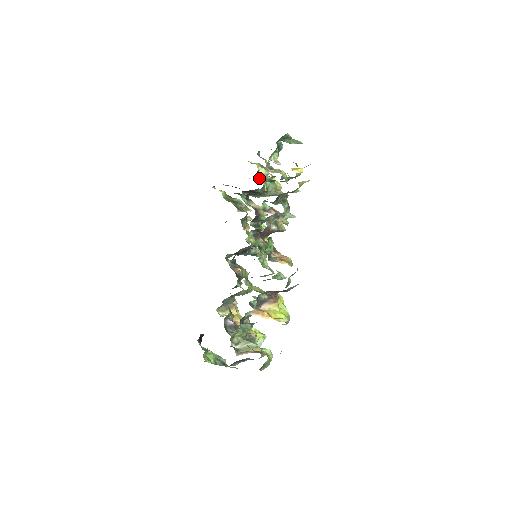
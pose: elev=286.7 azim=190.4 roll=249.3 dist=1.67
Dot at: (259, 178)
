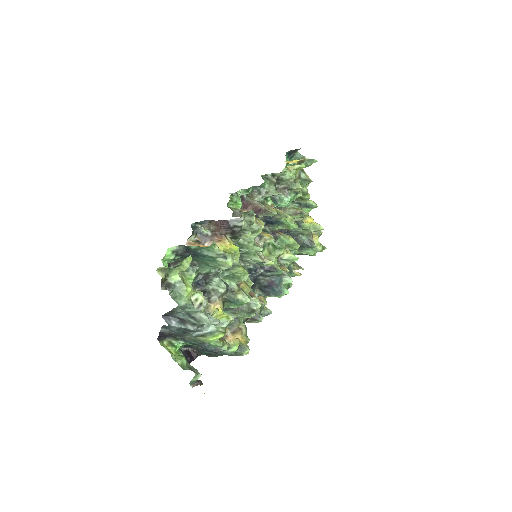
Dot at: occluded
